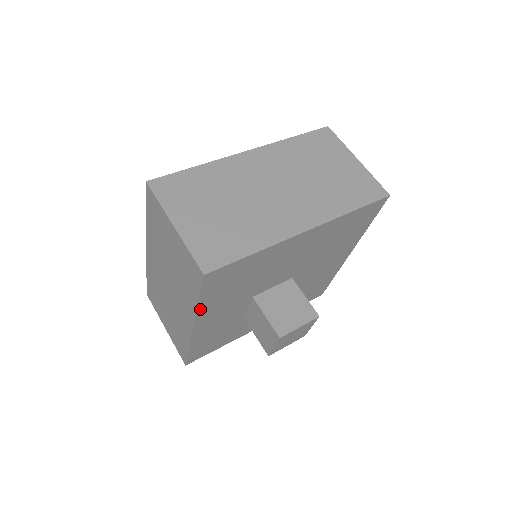
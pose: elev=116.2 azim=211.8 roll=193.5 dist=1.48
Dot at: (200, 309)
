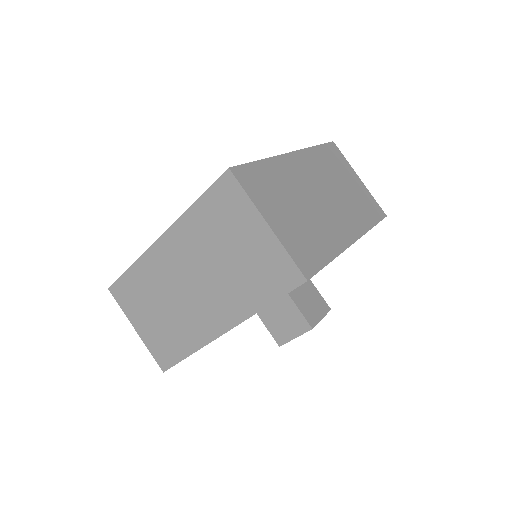
Dot at: occluded
